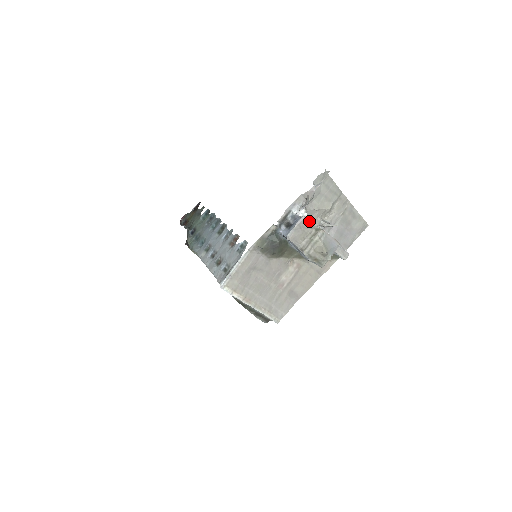
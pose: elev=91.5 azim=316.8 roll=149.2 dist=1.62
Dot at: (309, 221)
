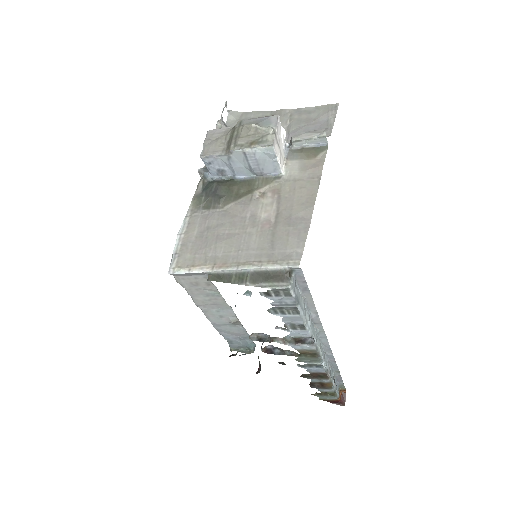
Dot at: (217, 130)
